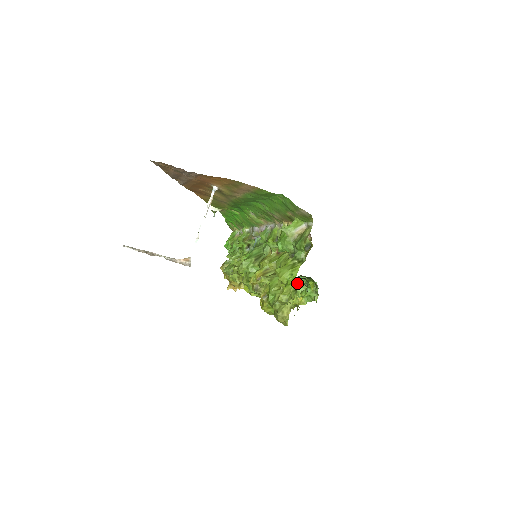
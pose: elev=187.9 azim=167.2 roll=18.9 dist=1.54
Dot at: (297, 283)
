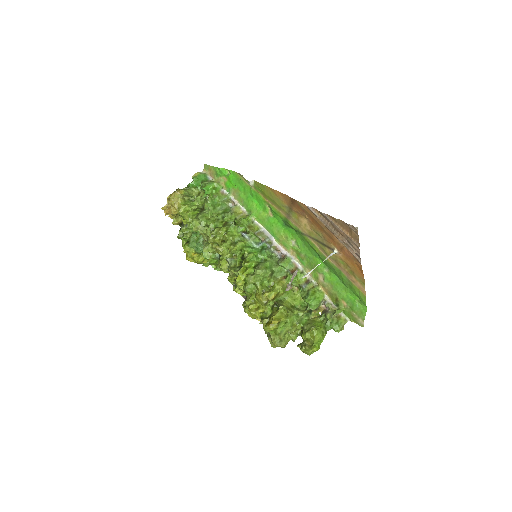
Dot at: occluded
